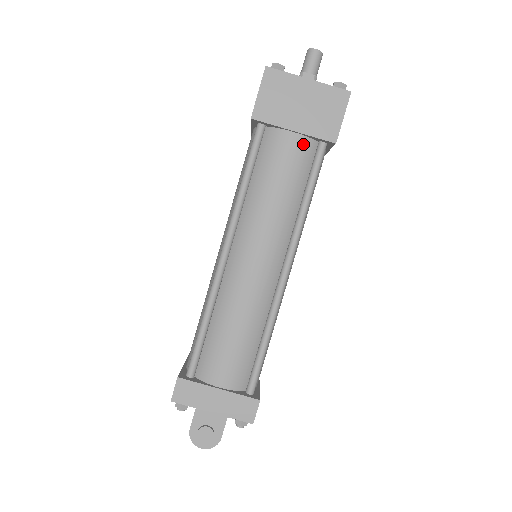
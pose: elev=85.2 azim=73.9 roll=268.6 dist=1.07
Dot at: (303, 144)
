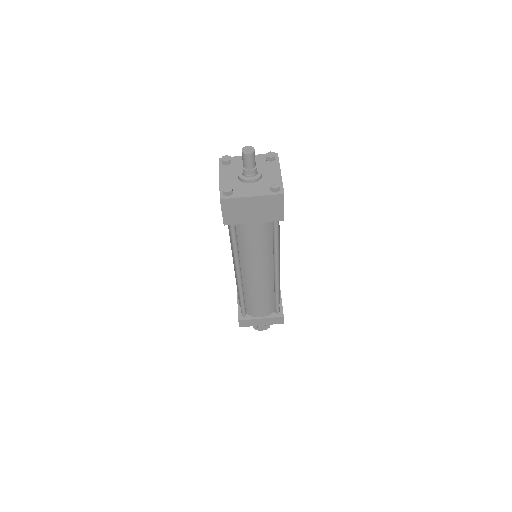
Dot at: (263, 224)
